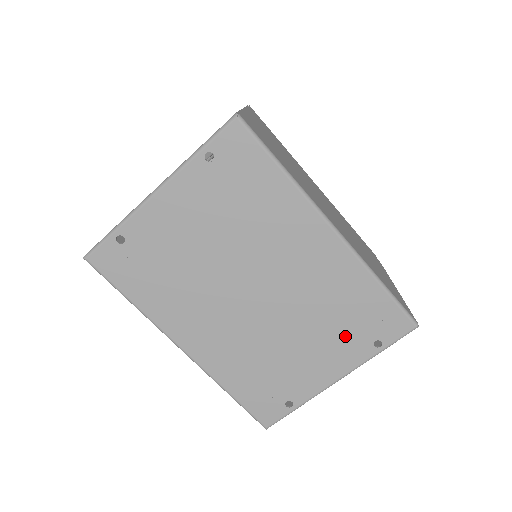
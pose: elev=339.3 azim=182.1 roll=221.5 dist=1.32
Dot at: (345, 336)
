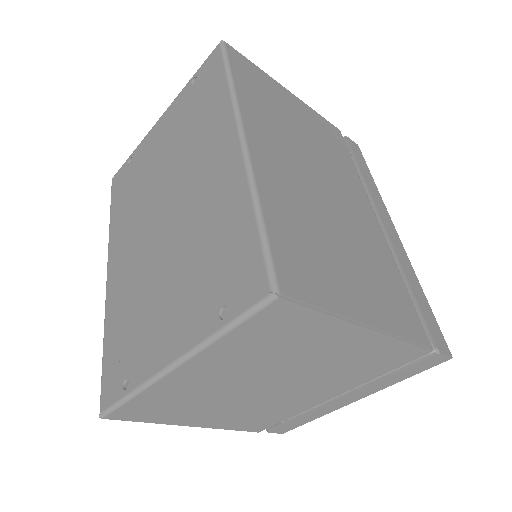
Dot at: (200, 289)
